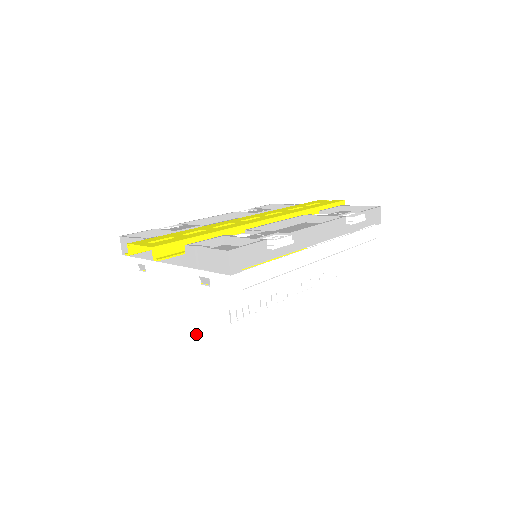
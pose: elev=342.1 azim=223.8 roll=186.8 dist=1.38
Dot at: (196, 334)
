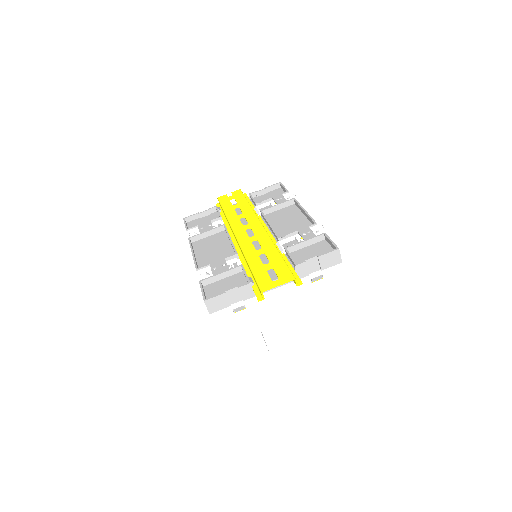
Dot at: (311, 318)
